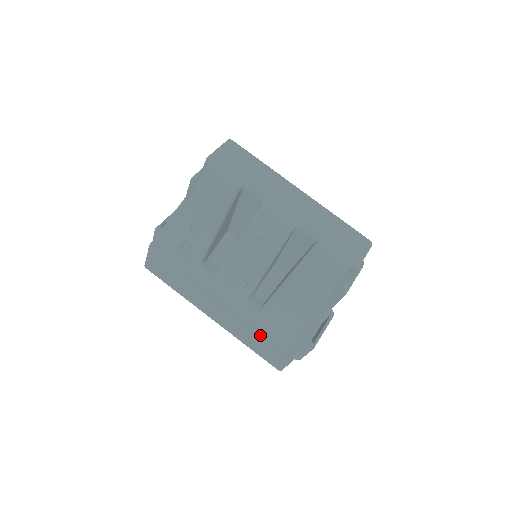
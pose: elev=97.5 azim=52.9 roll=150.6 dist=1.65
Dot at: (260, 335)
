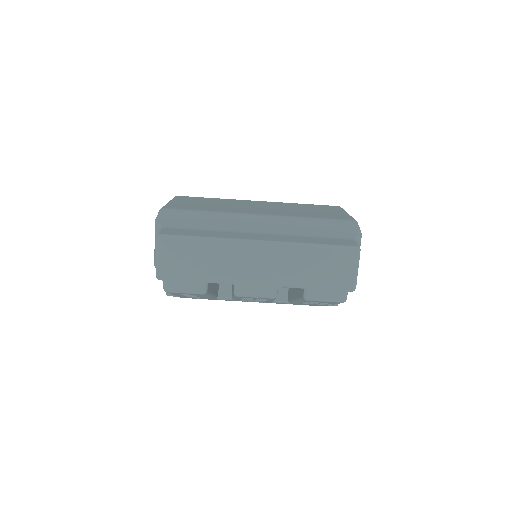
Dot at: occluded
